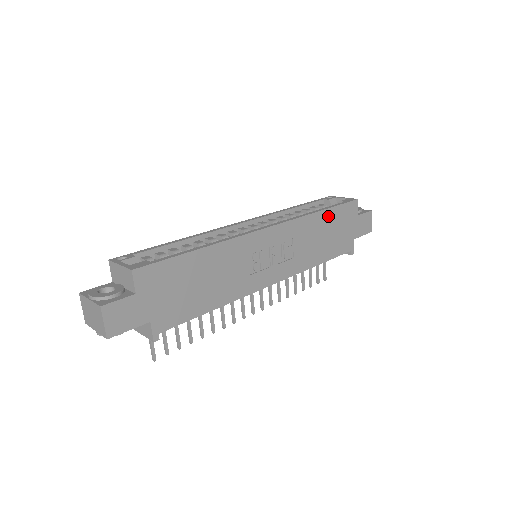
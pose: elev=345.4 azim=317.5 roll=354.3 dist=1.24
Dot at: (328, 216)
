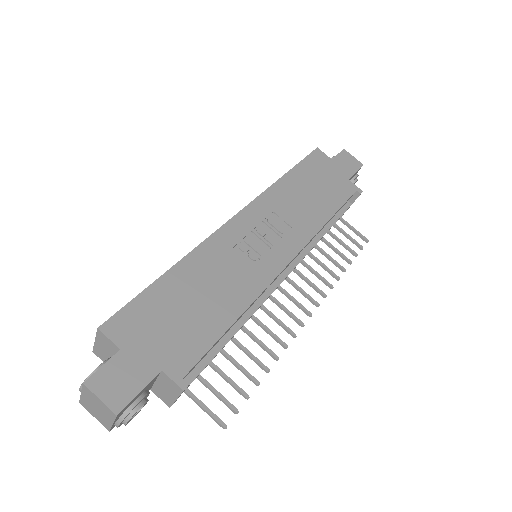
Dot at: (297, 176)
